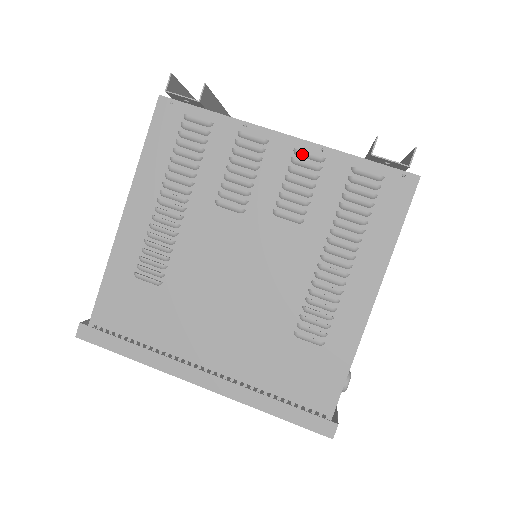
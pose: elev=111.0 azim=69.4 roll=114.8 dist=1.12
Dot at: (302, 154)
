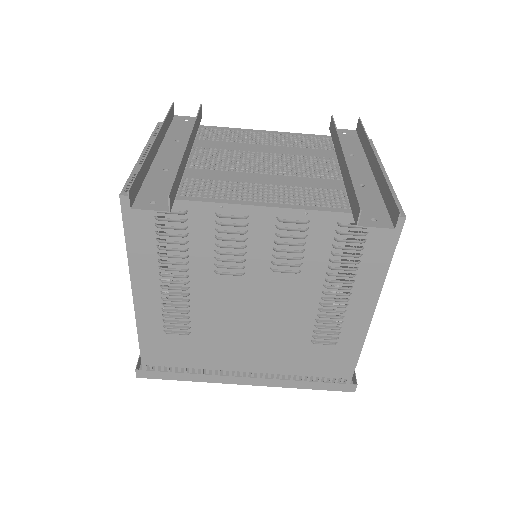
Dot at: (286, 222)
